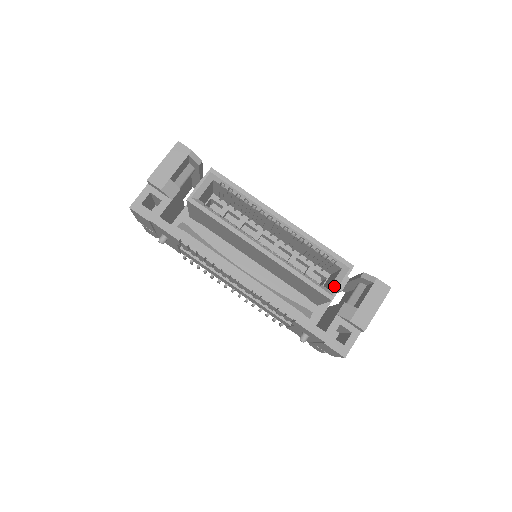
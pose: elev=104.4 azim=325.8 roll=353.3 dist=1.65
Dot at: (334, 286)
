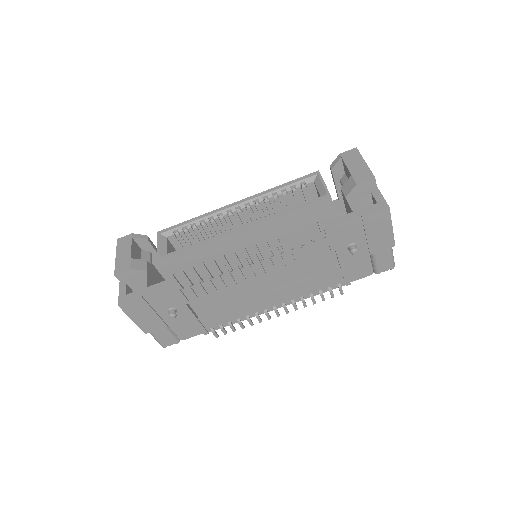
Dot at: (321, 191)
